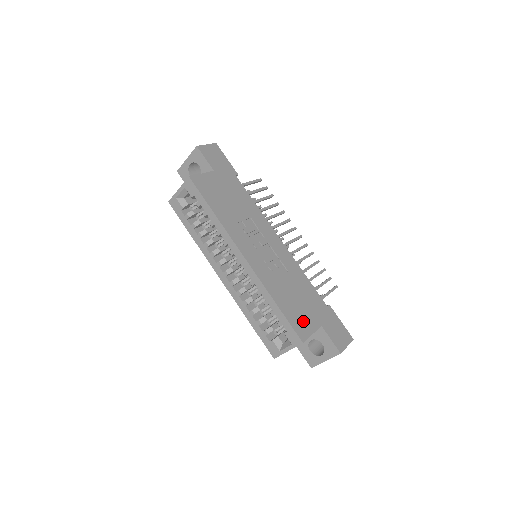
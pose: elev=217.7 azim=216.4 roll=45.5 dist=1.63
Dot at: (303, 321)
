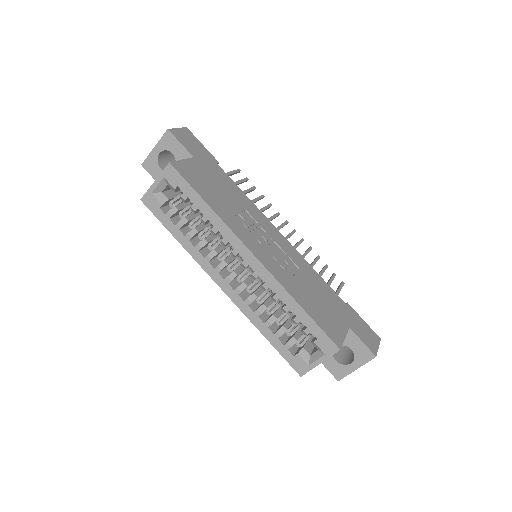
Dot at: (332, 324)
